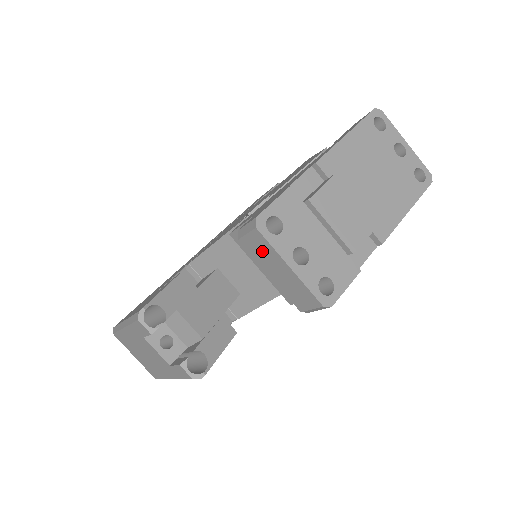
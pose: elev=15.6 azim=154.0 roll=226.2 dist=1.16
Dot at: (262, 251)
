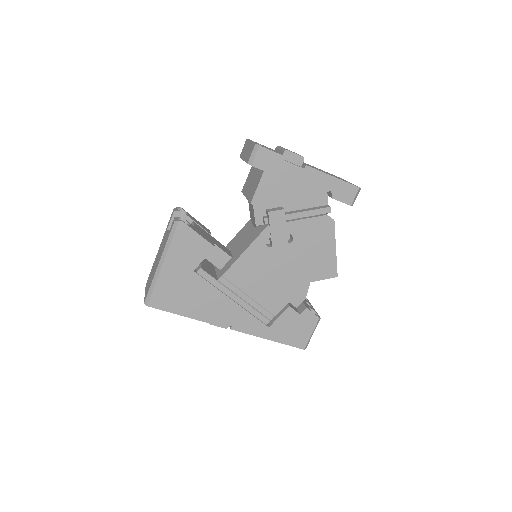
Dot at: (245, 148)
